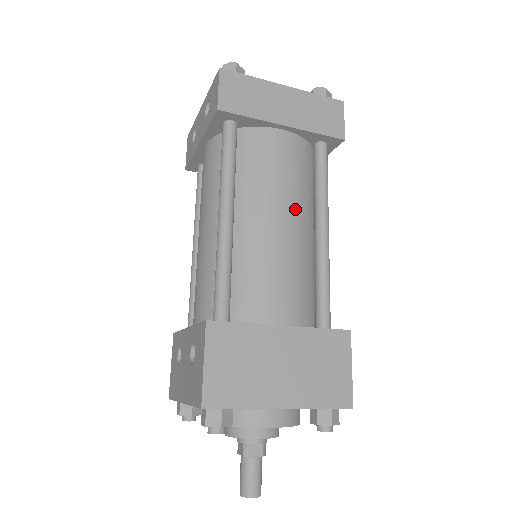
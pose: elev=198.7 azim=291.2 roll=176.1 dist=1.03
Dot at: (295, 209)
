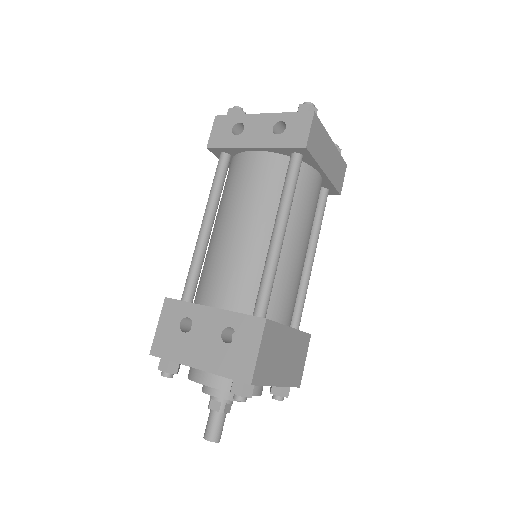
Dot at: occluded
